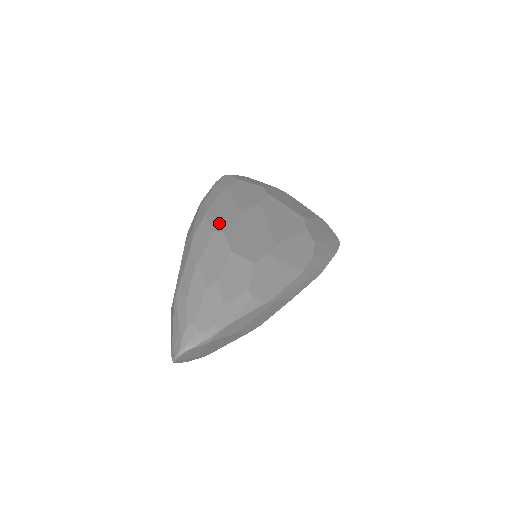
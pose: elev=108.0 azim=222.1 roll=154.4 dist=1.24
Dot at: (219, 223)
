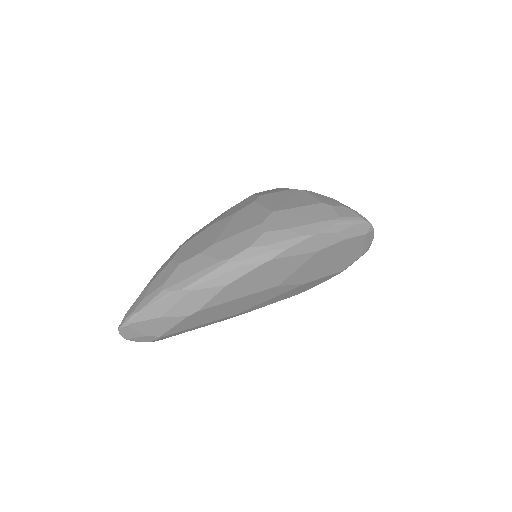
Dot at: (189, 239)
